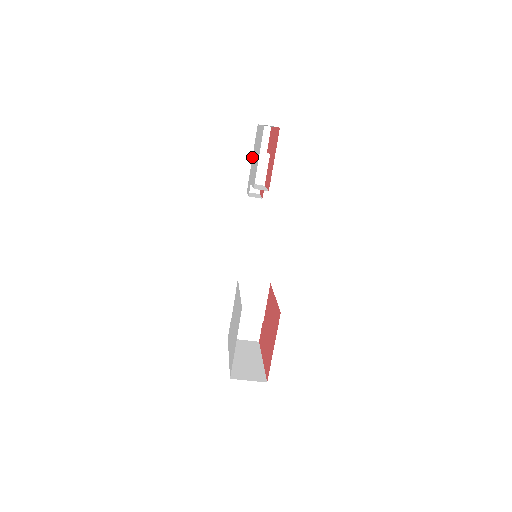
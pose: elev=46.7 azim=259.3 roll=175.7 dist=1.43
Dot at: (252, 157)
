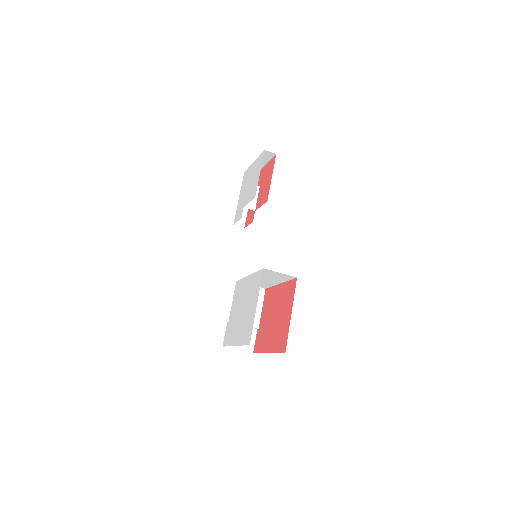
Dot at: (239, 196)
